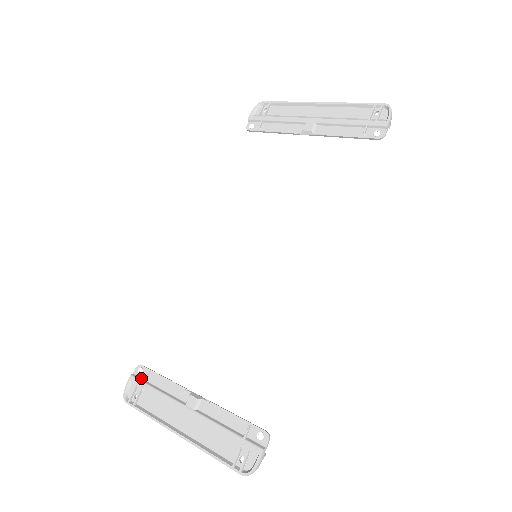
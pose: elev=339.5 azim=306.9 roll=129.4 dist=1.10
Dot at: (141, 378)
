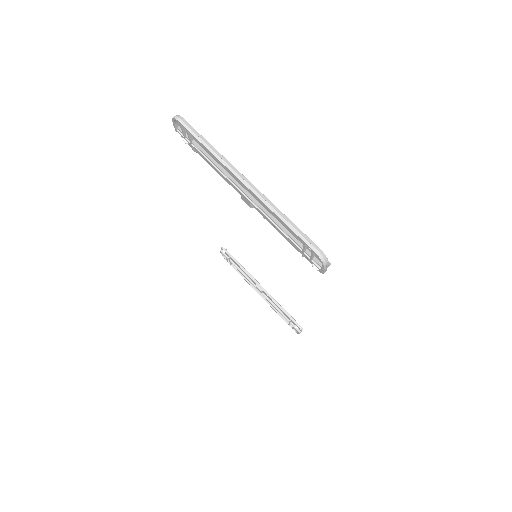
Dot at: (227, 255)
